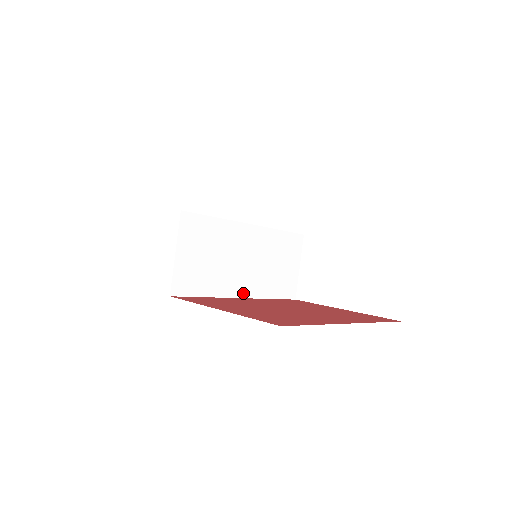
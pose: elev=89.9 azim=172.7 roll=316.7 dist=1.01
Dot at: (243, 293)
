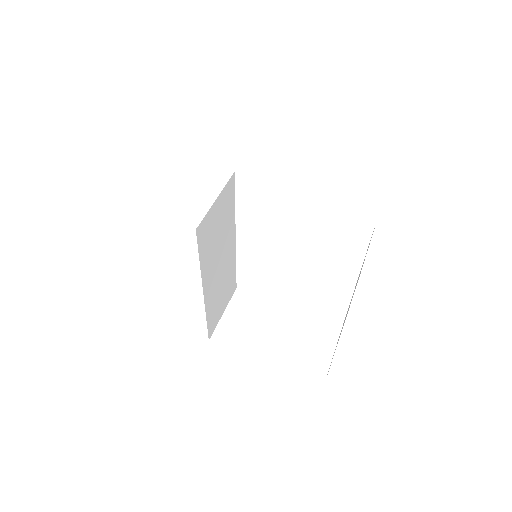
Dot at: (206, 291)
